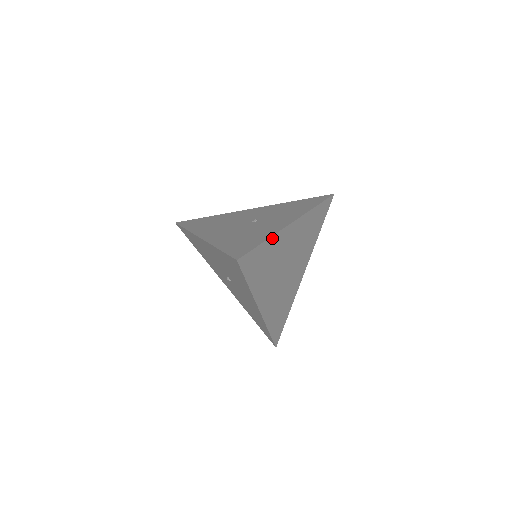
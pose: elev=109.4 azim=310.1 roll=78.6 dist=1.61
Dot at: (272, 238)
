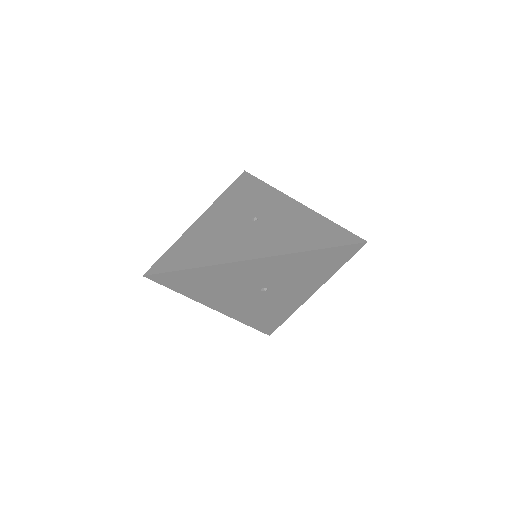
Dot at: (322, 219)
